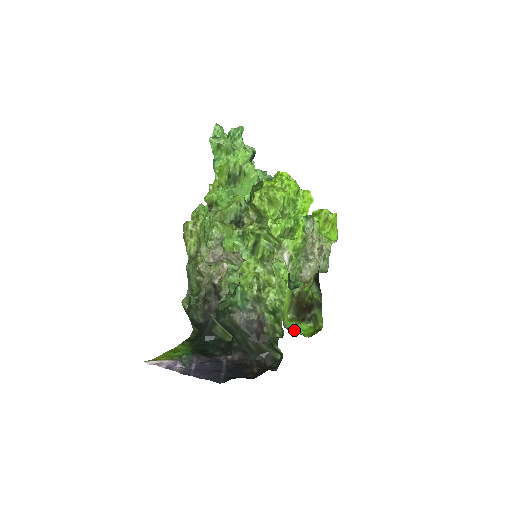
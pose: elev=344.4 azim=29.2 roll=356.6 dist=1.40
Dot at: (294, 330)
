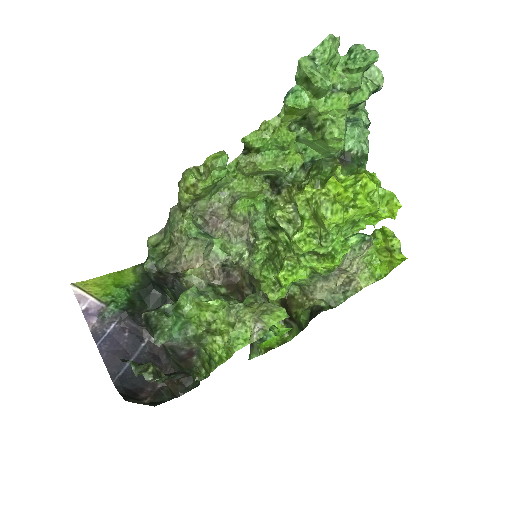
Dot at: occluded
